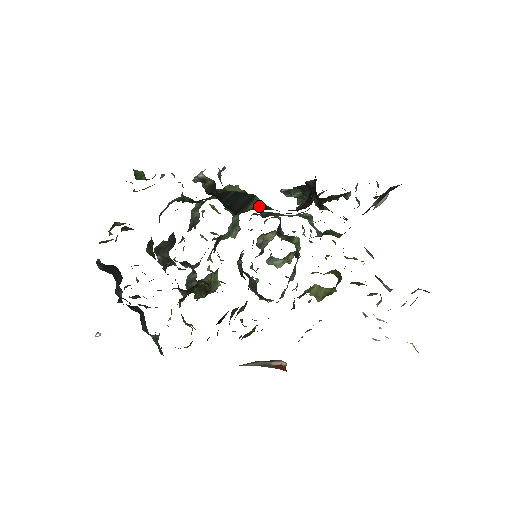
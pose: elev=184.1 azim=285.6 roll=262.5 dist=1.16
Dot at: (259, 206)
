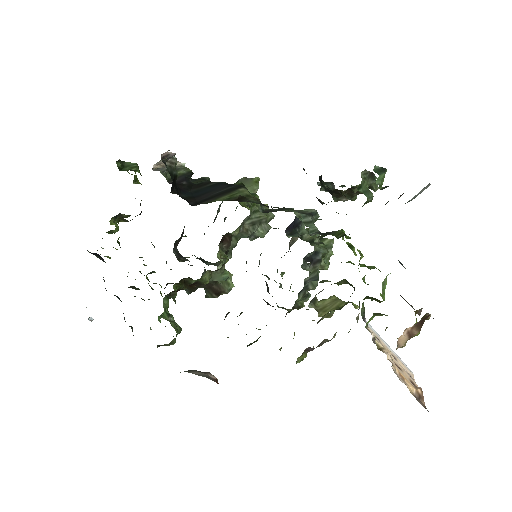
Dot at: (234, 197)
